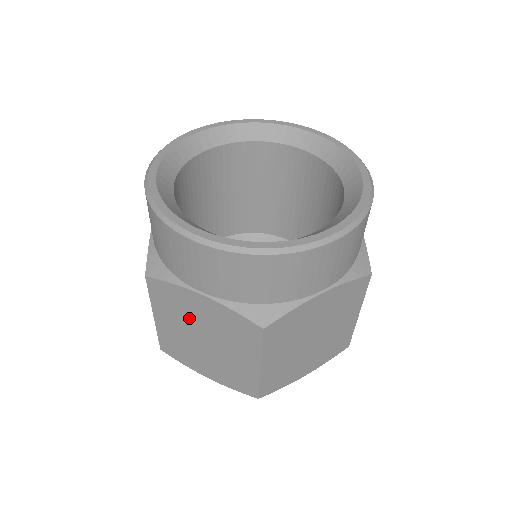
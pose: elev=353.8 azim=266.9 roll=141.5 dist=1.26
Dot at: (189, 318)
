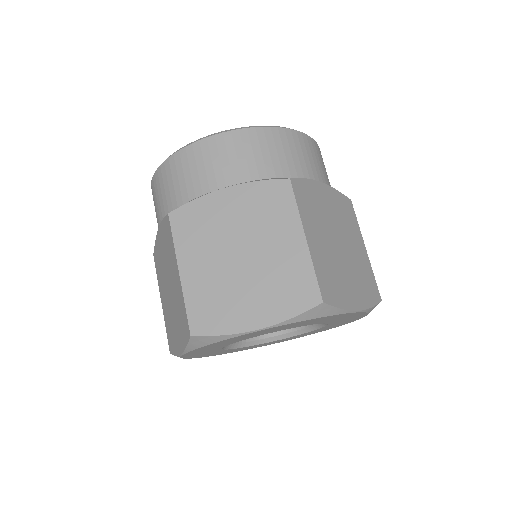
Dot at: (163, 270)
